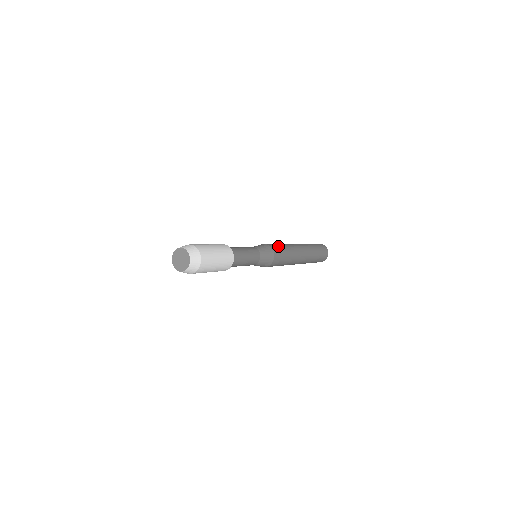
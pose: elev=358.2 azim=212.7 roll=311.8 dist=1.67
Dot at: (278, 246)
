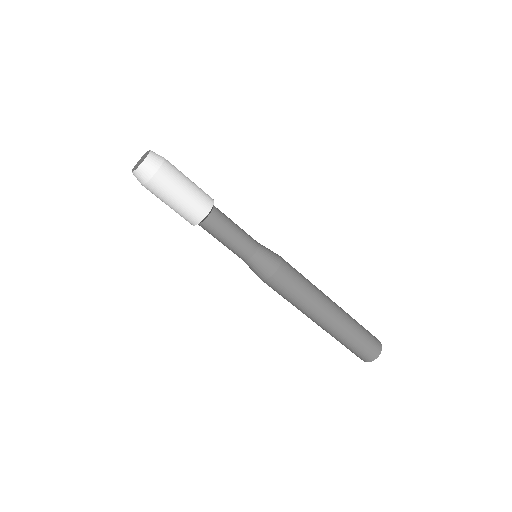
Dot at: (294, 268)
